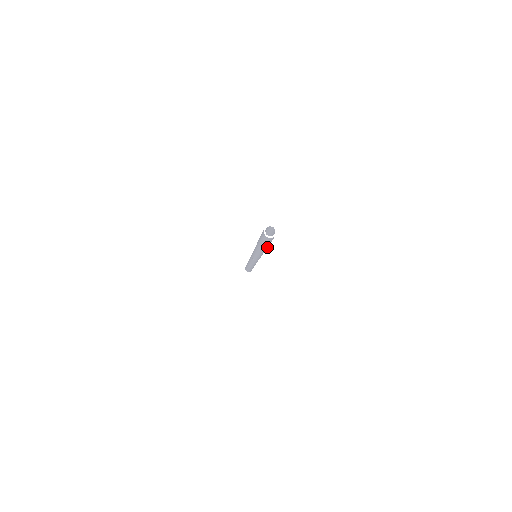
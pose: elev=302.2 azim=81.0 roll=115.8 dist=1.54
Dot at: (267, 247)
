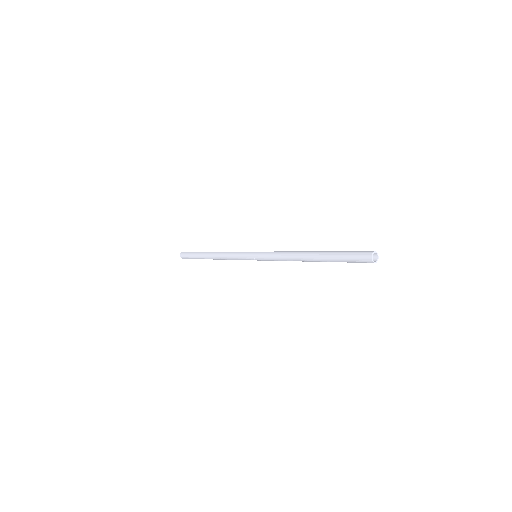
Dot at: occluded
